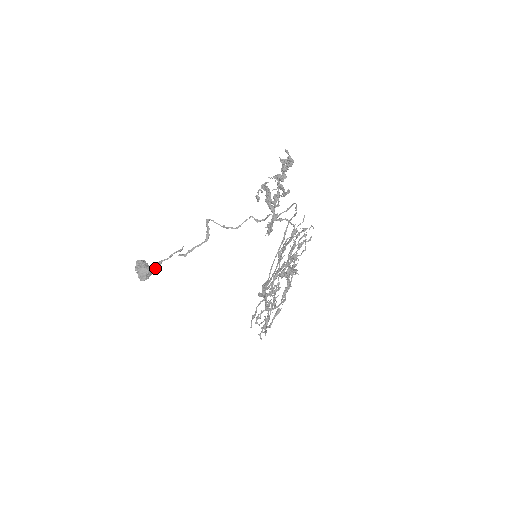
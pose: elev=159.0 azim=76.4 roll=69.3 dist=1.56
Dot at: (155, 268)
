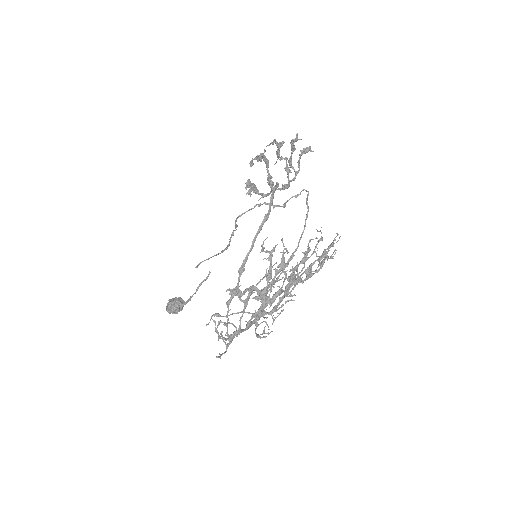
Dot at: (185, 302)
